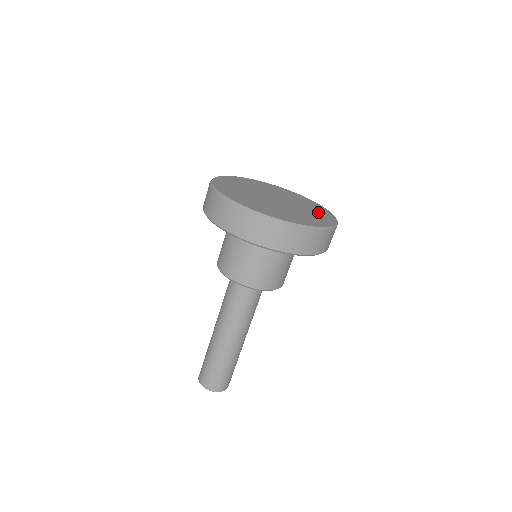
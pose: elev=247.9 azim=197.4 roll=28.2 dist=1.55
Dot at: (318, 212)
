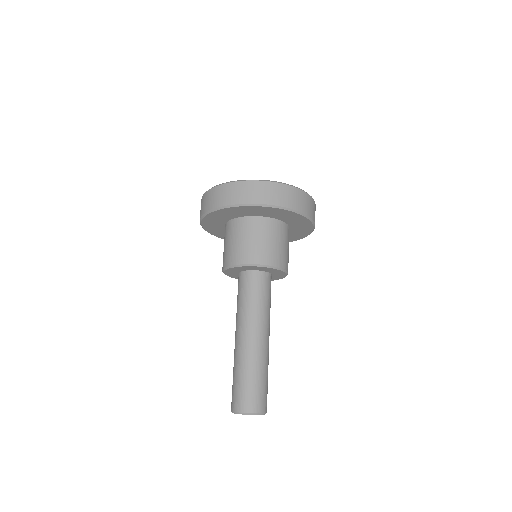
Dot at: occluded
